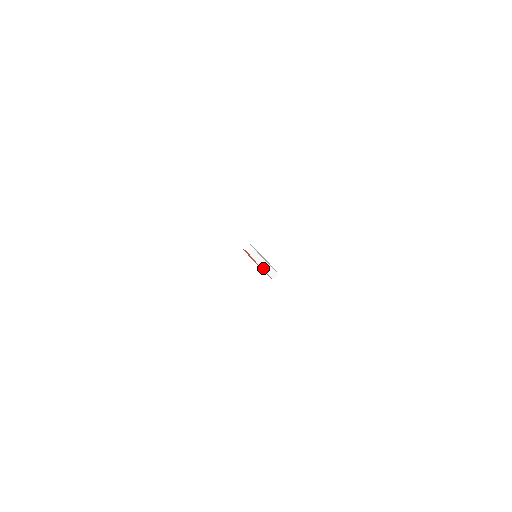
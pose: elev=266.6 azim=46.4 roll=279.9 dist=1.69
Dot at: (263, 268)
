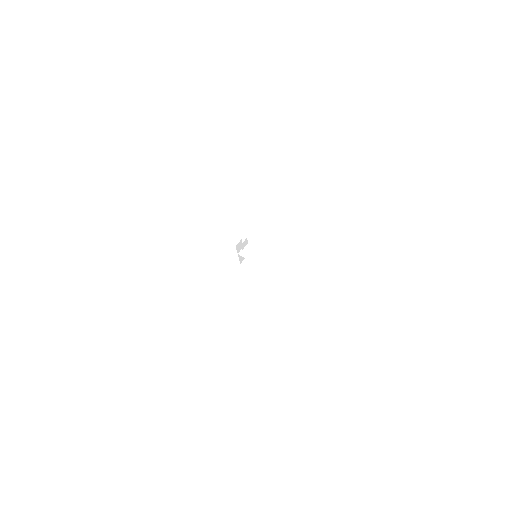
Dot at: (270, 270)
